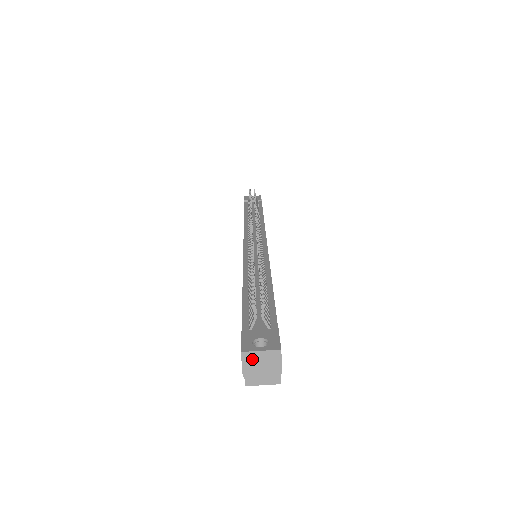
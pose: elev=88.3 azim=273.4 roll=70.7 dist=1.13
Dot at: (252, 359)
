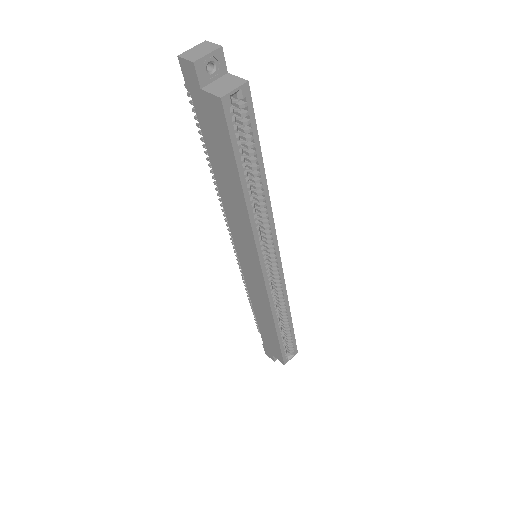
Dot at: (190, 54)
